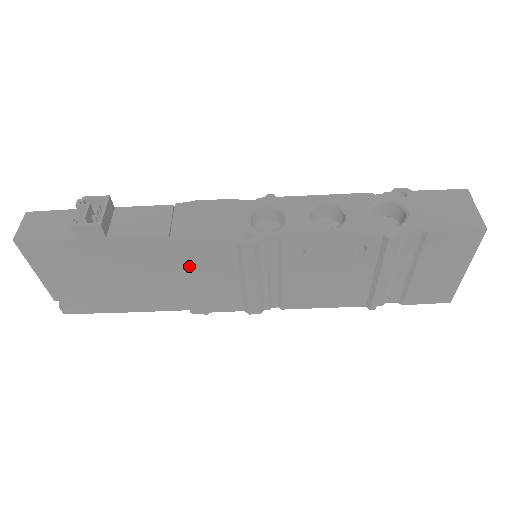
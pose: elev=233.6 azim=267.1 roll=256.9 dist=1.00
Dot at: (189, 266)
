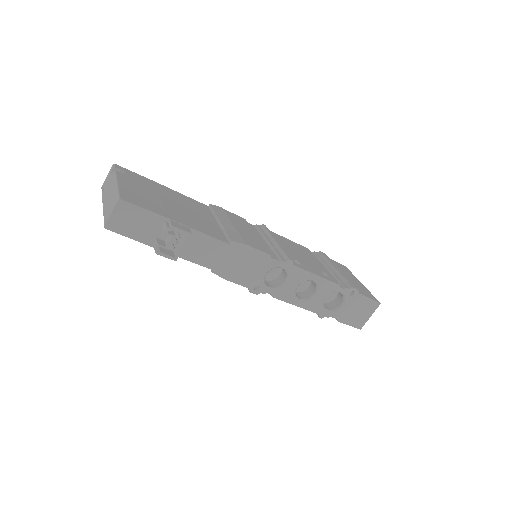
Dot at: occluded
